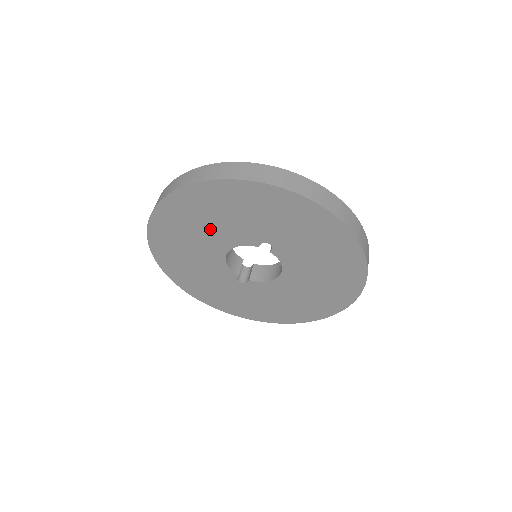
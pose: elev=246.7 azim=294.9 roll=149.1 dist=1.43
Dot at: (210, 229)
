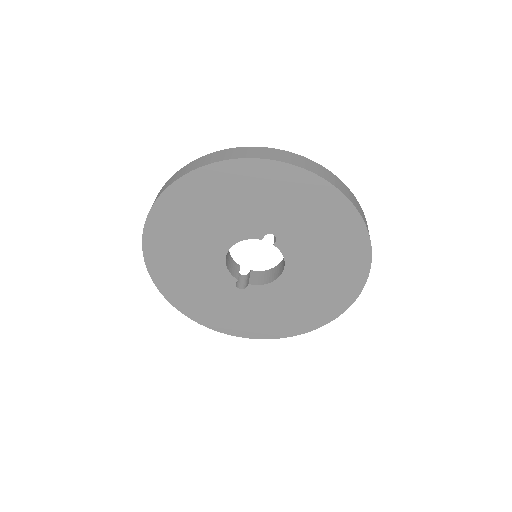
Dot at: (212, 222)
